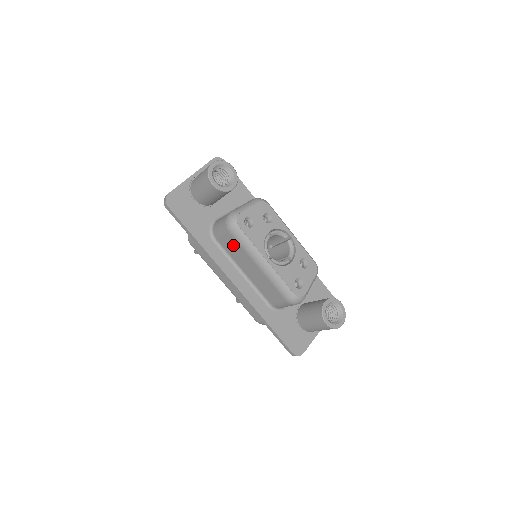
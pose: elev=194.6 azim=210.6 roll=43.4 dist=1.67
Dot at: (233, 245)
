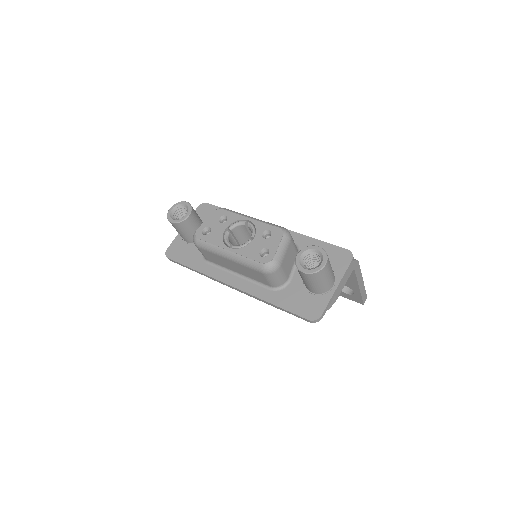
Dot at: (210, 256)
